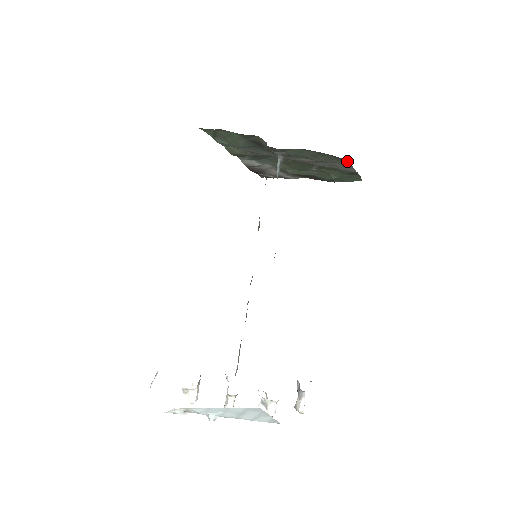
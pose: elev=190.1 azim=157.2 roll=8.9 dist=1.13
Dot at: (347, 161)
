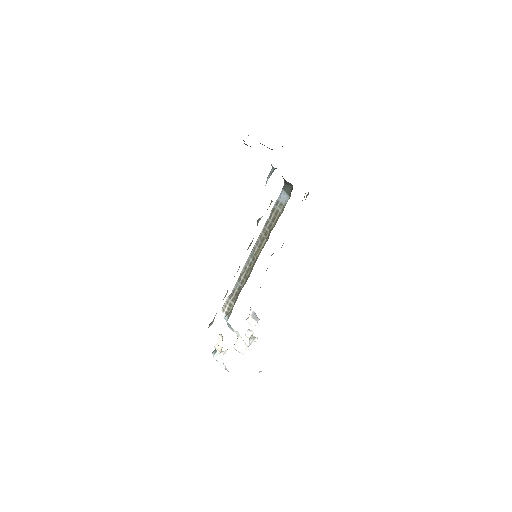
Dot at: occluded
